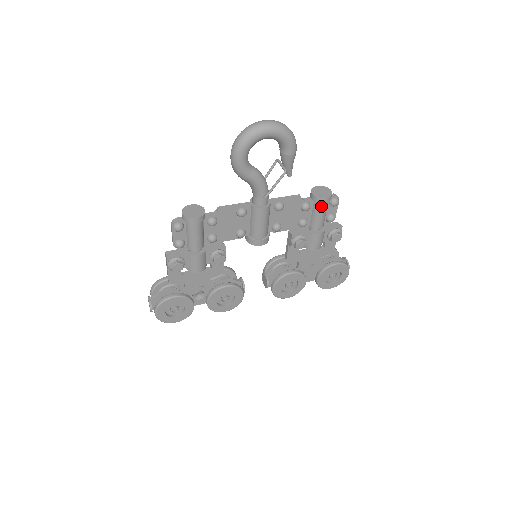
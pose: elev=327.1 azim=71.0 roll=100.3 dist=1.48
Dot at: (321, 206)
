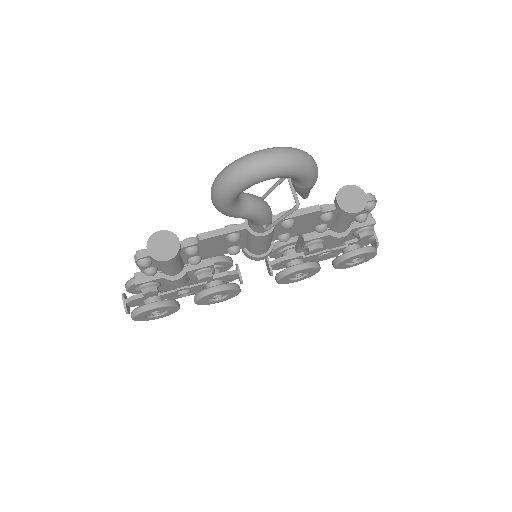
Dot at: (349, 217)
